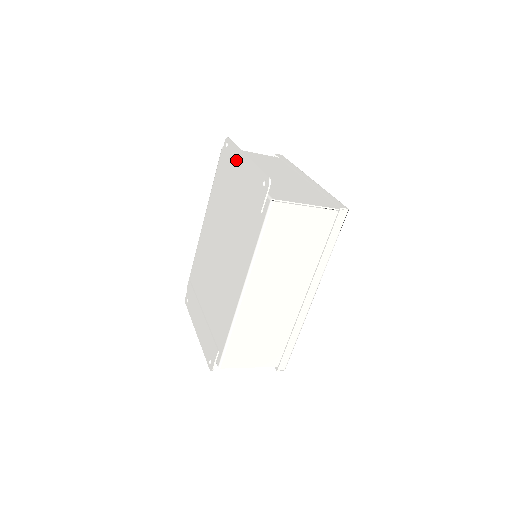
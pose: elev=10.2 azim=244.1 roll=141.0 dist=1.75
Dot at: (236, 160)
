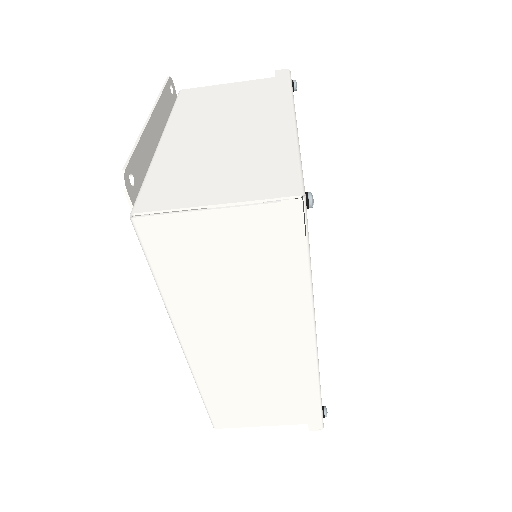
Dot at: (161, 120)
